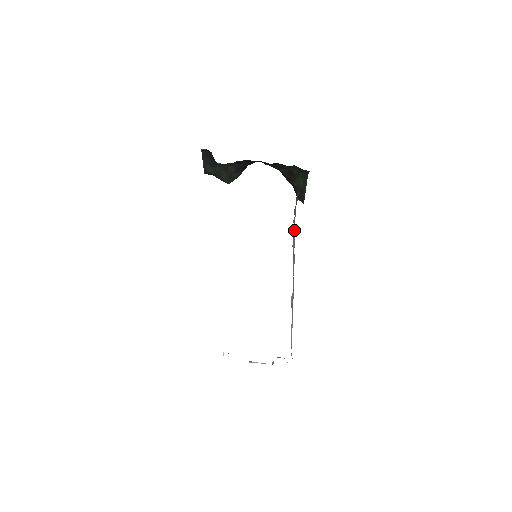
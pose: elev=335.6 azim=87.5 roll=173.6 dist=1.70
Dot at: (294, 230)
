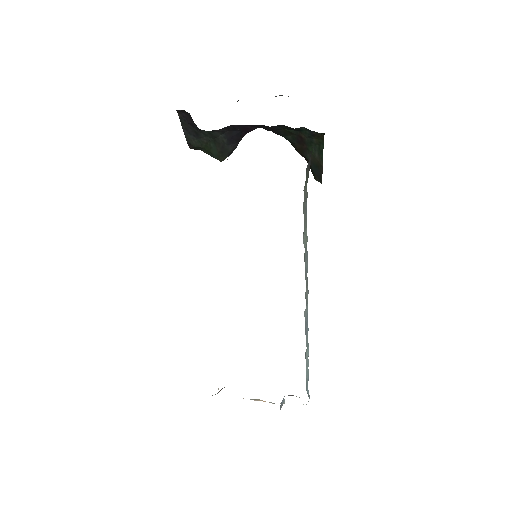
Dot at: (305, 218)
